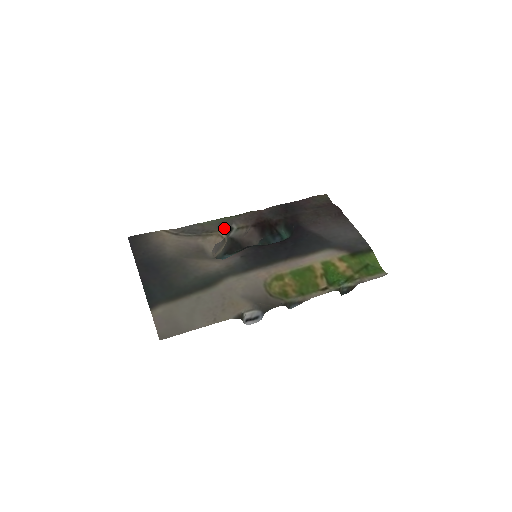
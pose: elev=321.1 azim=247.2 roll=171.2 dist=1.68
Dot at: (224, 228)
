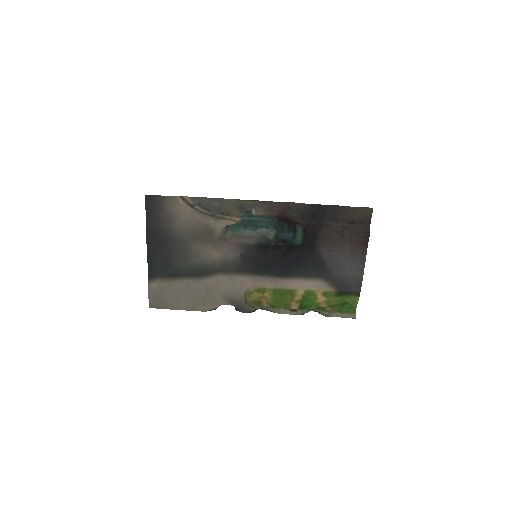
Dot at: (243, 208)
